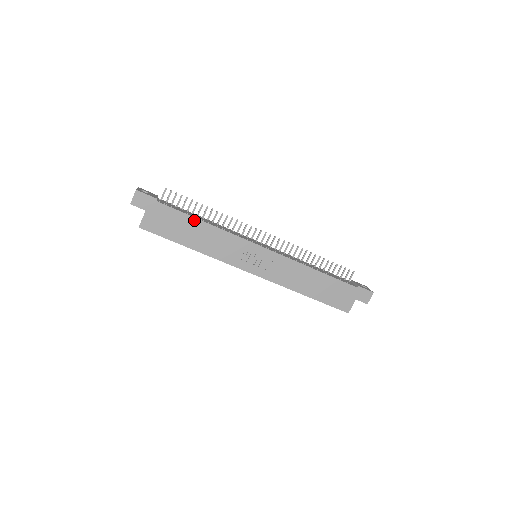
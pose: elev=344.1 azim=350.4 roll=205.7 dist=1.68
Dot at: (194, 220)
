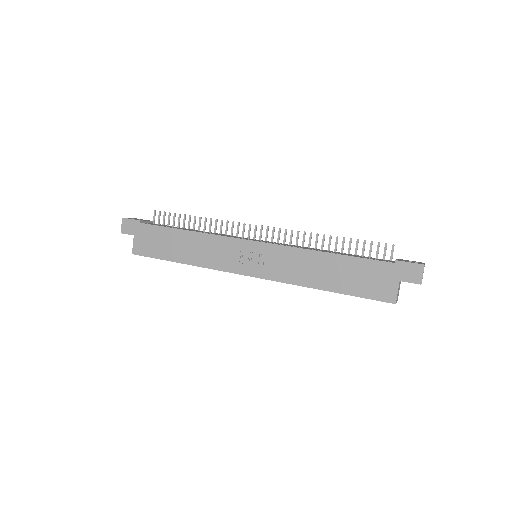
Dot at: (176, 231)
